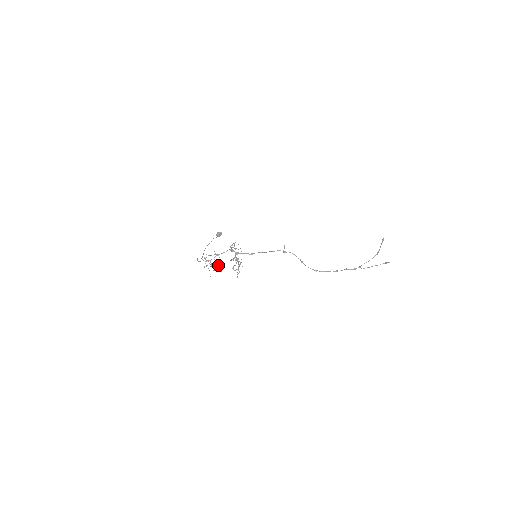
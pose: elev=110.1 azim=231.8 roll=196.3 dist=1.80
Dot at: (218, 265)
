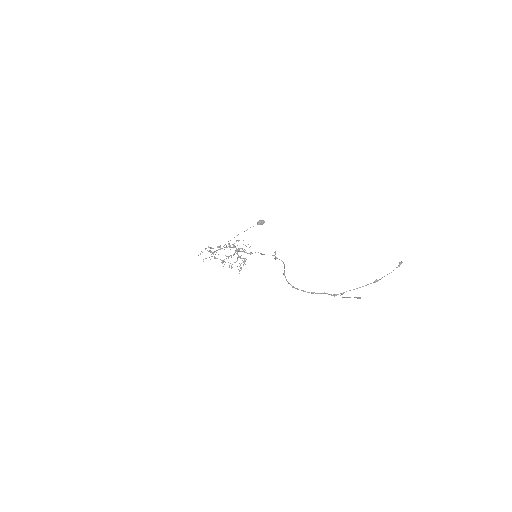
Dot at: occluded
